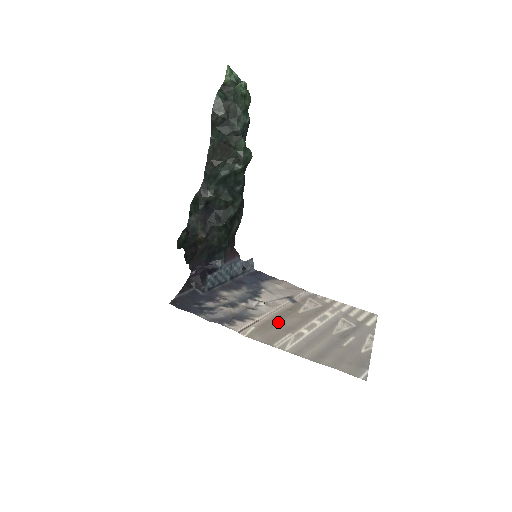
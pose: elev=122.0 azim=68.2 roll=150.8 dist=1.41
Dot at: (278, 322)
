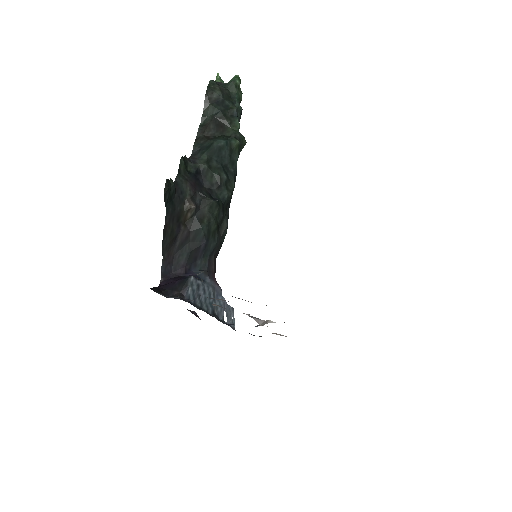
Dot at: occluded
